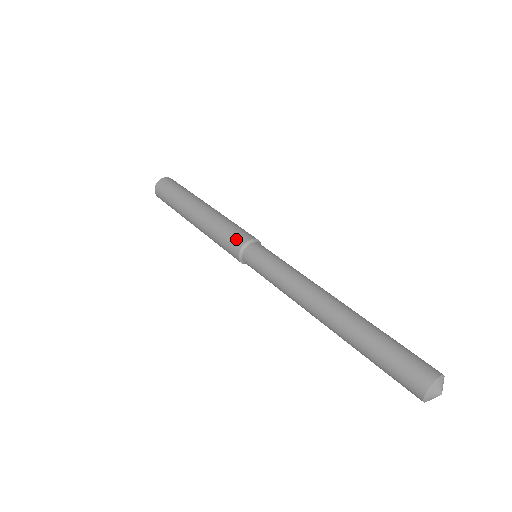
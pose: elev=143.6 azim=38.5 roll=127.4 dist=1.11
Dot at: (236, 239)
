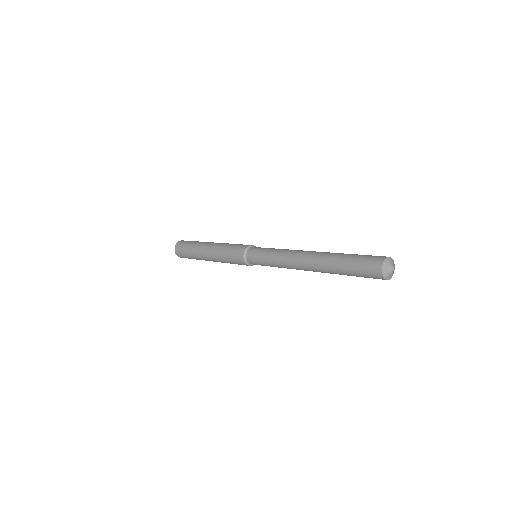
Dot at: occluded
